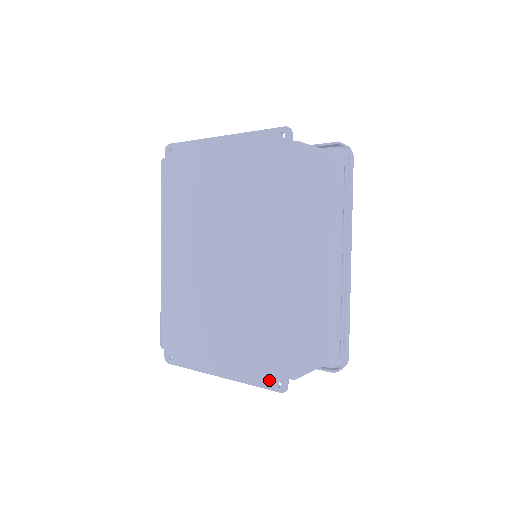
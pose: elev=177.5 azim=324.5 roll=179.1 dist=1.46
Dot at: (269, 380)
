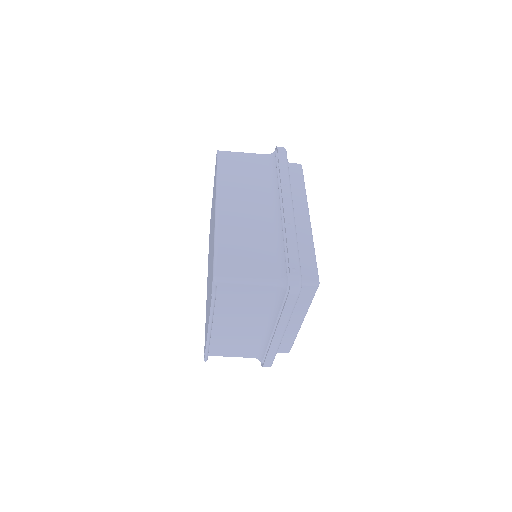
Dot at: occluded
